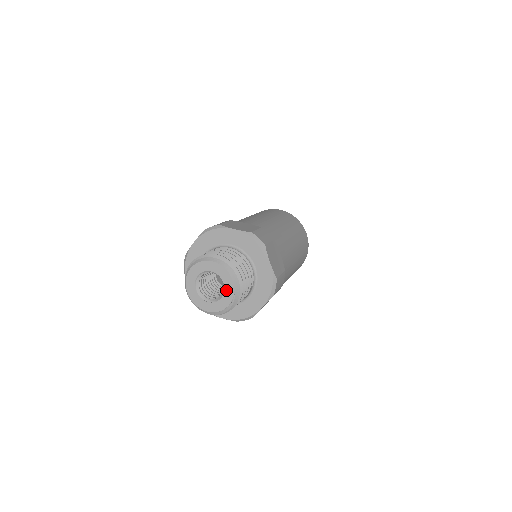
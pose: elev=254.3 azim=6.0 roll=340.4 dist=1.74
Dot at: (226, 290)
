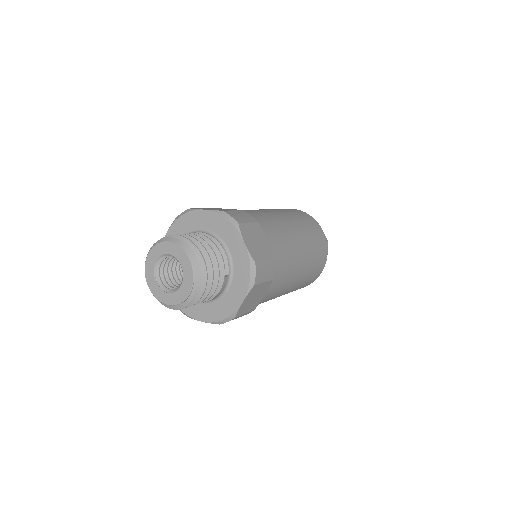
Dot at: (185, 275)
